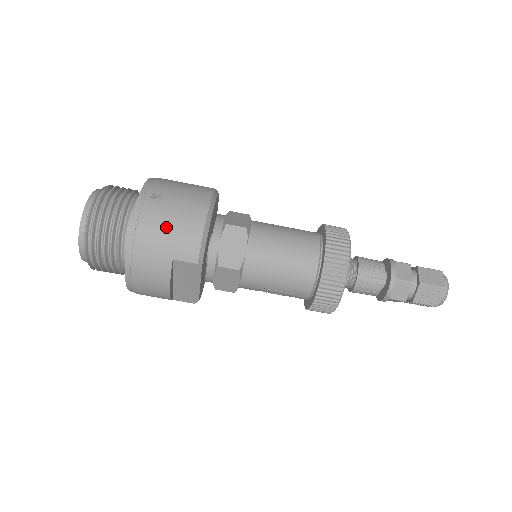
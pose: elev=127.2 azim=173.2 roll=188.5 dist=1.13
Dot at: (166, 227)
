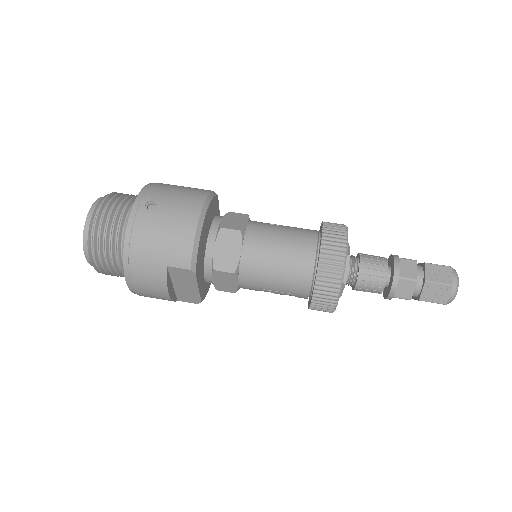
Dot at: (159, 235)
